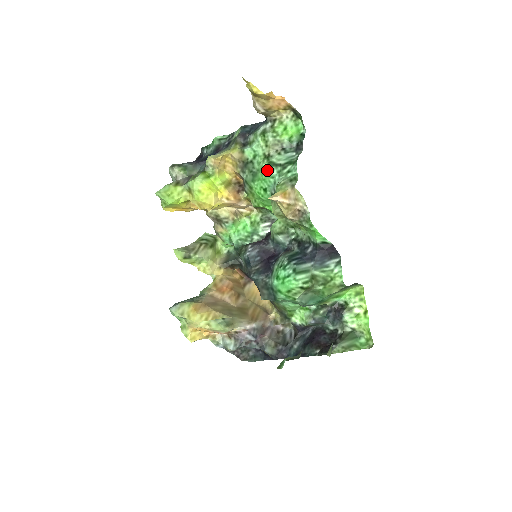
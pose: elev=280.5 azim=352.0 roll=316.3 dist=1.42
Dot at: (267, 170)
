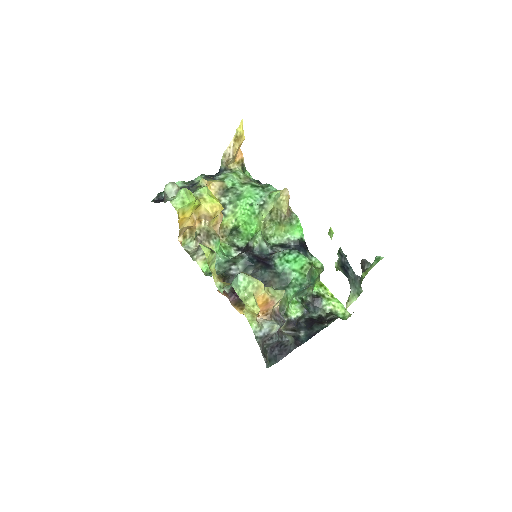
Dot at: (252, 189)
